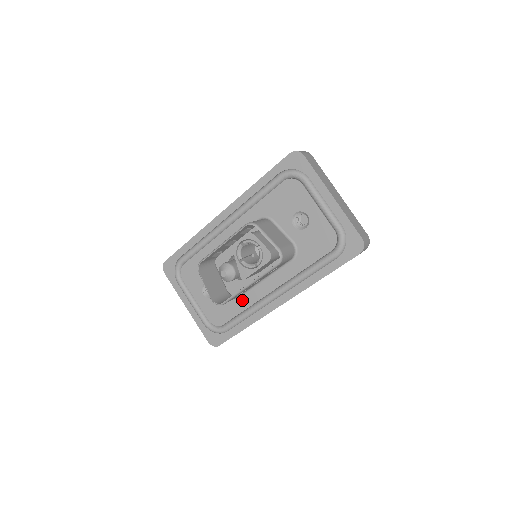
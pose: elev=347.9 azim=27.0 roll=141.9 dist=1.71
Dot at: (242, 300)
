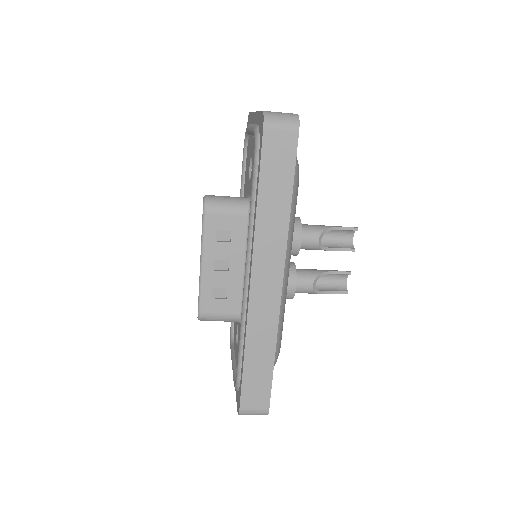
Dot at: occluded
